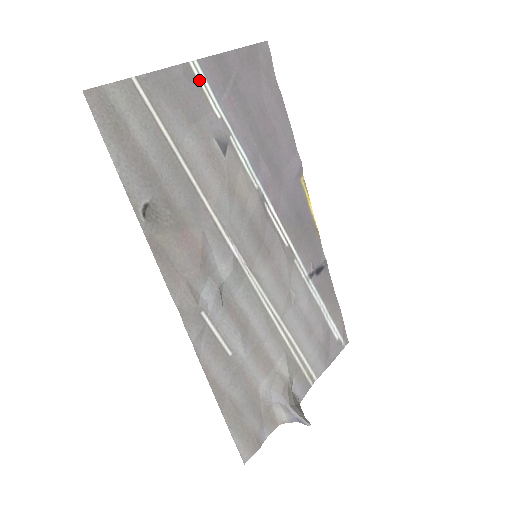
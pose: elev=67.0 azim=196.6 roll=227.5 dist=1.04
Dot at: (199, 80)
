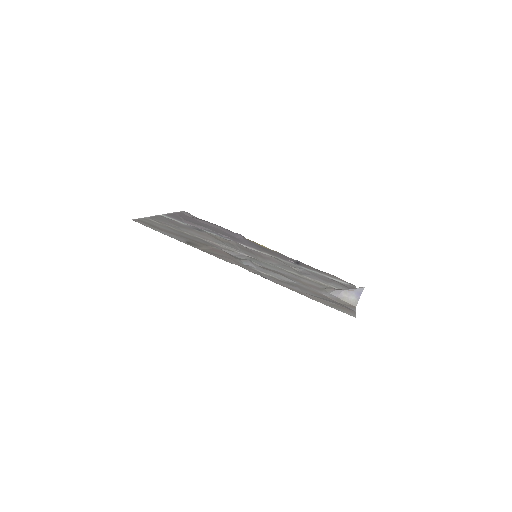
Dot at: occluded
